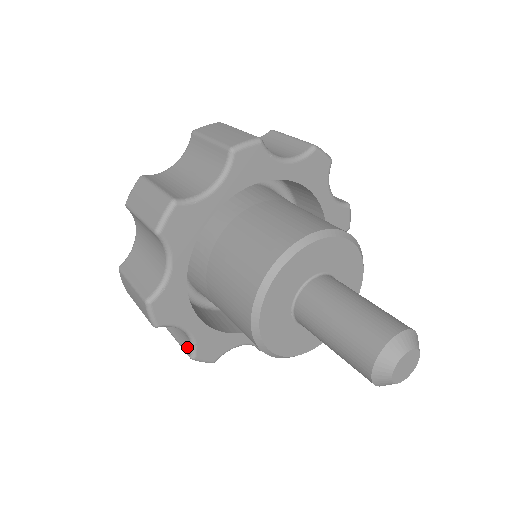
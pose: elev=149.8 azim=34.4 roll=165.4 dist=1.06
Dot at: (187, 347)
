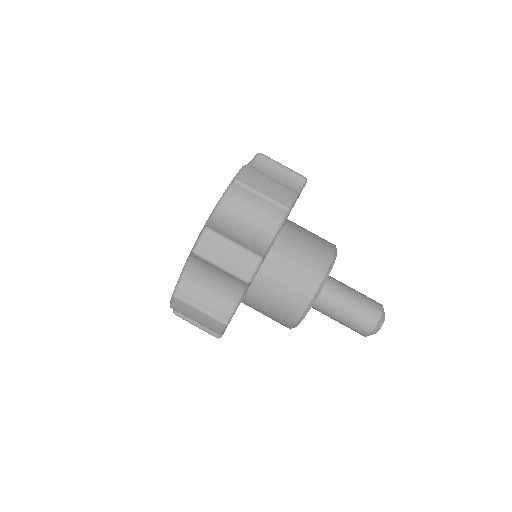
Dot at: (214, 332)
